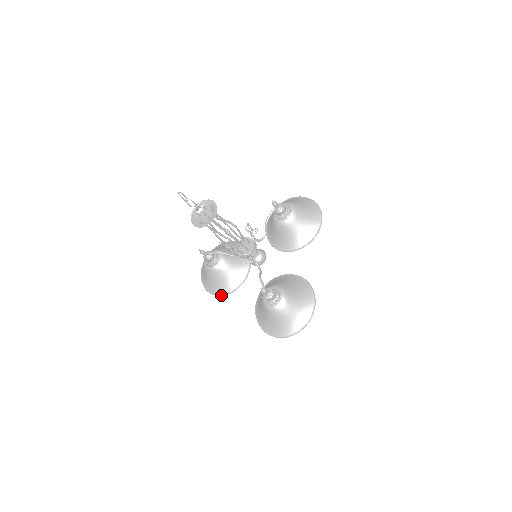
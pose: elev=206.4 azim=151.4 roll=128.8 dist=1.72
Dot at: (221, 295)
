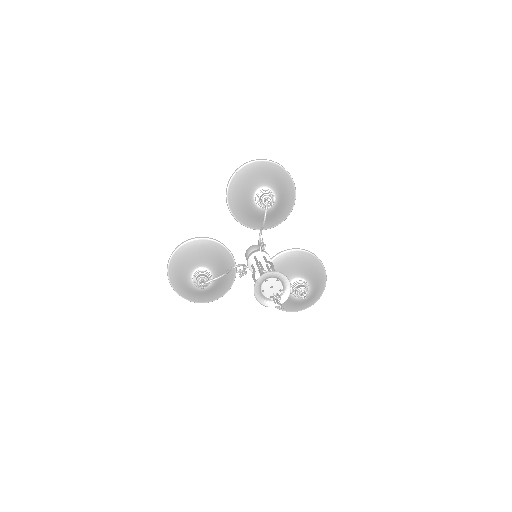
Dot at: occluded
